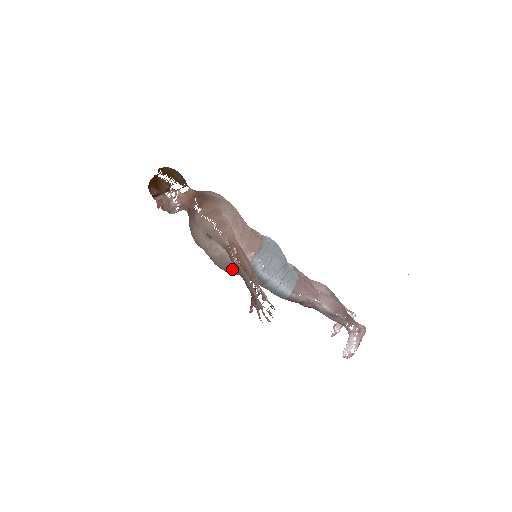
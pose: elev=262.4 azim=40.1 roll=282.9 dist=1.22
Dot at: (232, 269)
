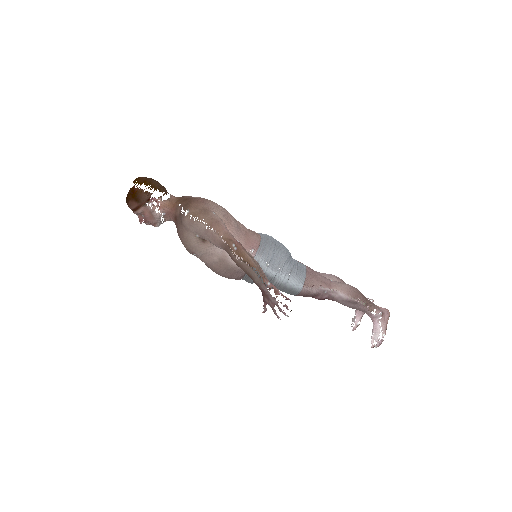
Dot at: (234, 273)
